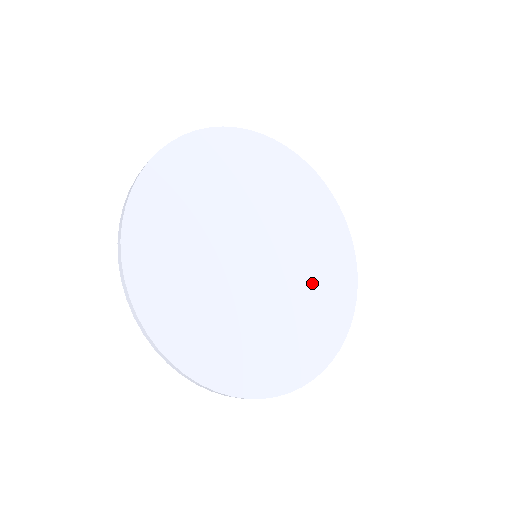
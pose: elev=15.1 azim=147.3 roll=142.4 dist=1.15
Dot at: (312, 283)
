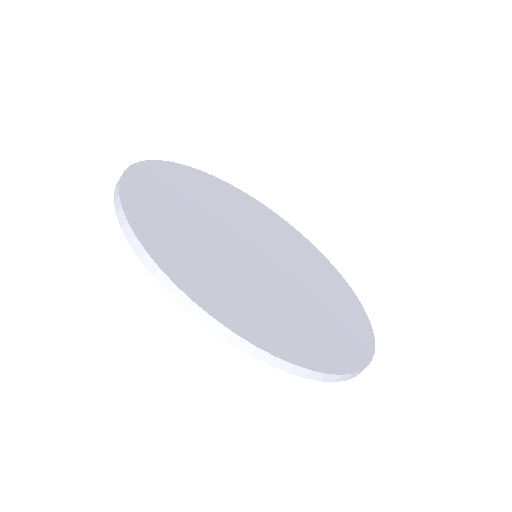
Dot at: (300, 259)
